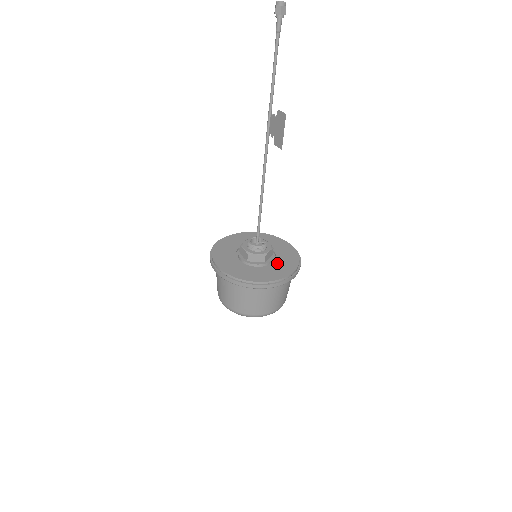
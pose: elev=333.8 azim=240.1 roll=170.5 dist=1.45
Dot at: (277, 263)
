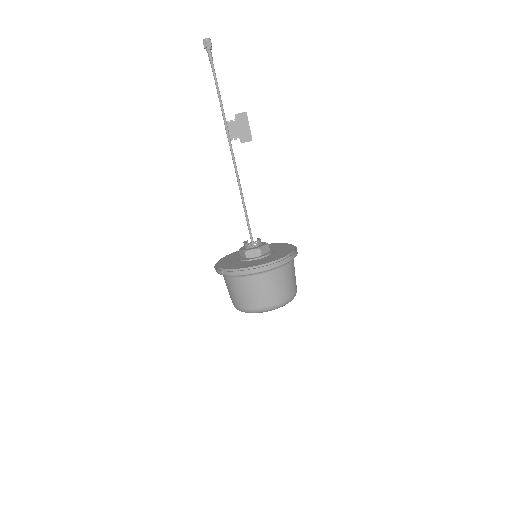
Dot at: (274, 248)
